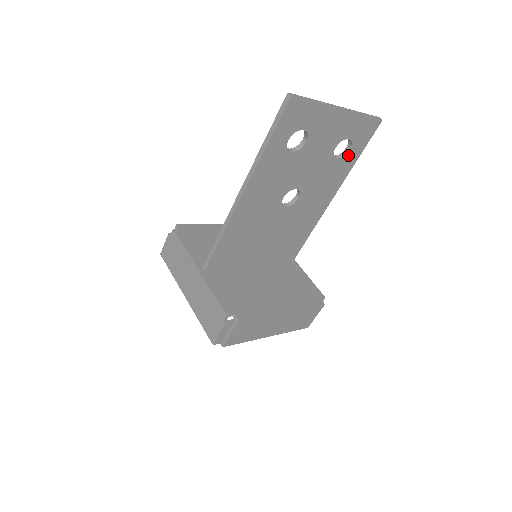
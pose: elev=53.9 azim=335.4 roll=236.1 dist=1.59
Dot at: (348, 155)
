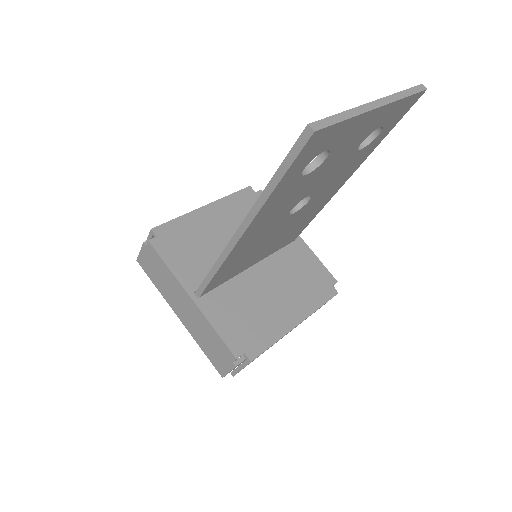
Dot at: (375, 139)
